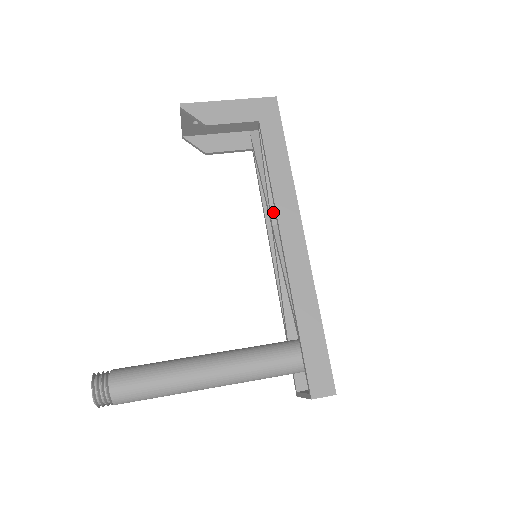
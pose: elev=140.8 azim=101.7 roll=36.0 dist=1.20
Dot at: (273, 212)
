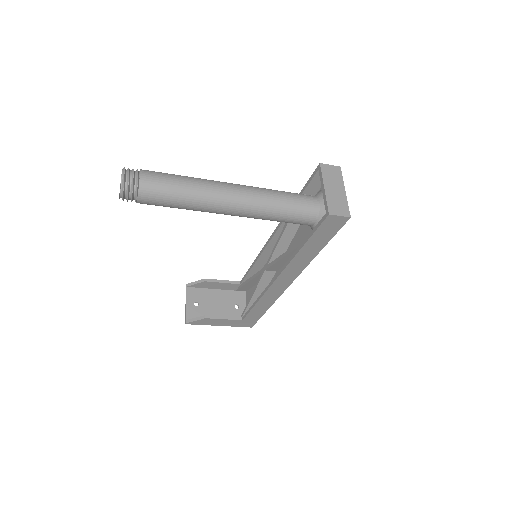
Dot at: occluded
